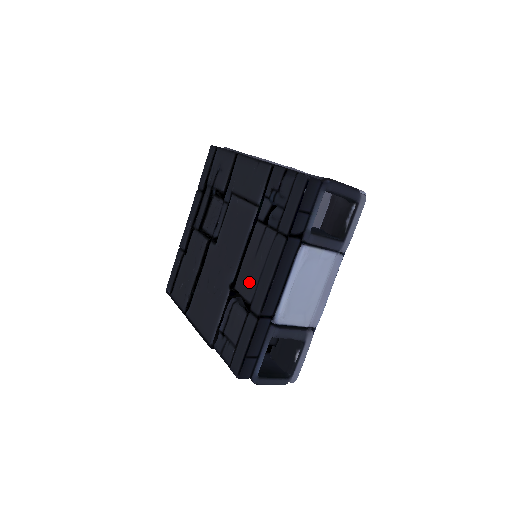
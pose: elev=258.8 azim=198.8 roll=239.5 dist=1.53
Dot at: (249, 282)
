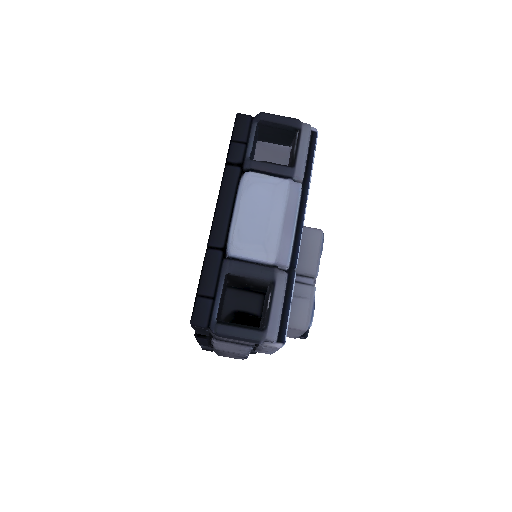
Dot at: occluded
